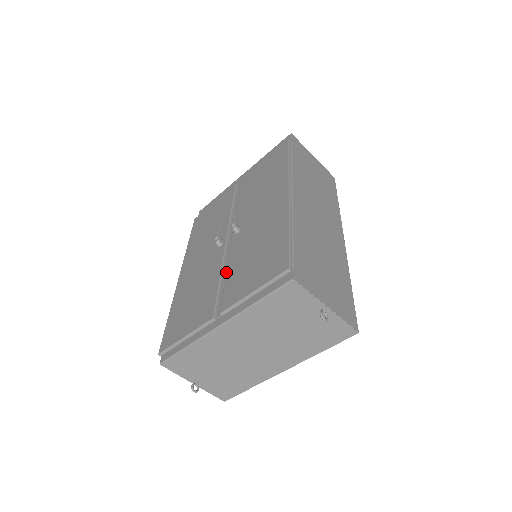
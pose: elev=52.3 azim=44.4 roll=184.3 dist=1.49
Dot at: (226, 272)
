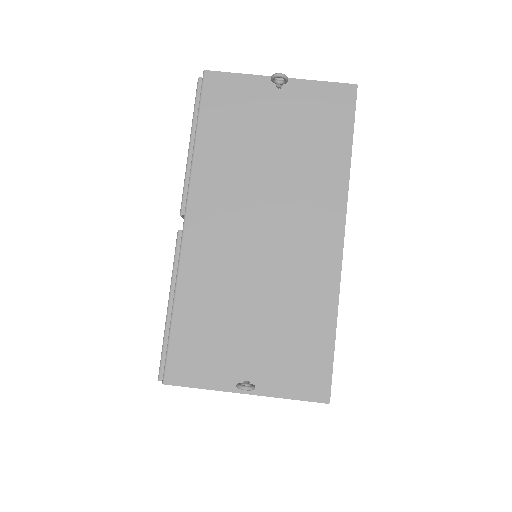
Dot at: occluded
